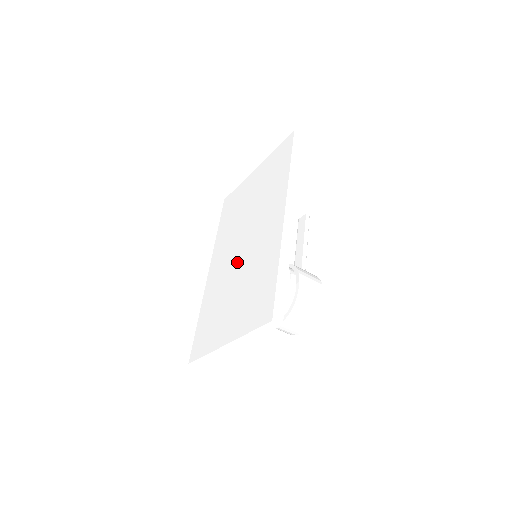
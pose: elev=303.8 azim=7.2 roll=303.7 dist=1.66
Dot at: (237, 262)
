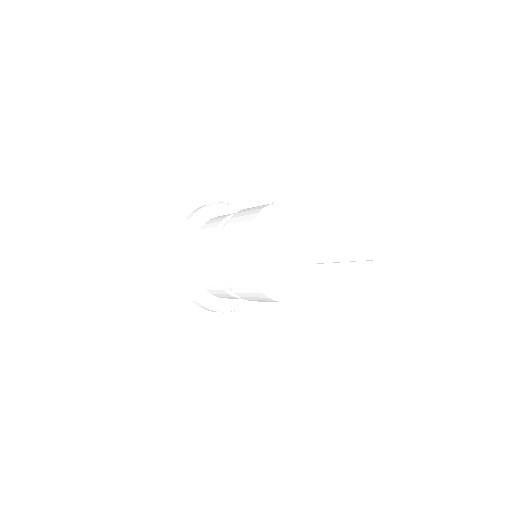
Dot at: occluded
